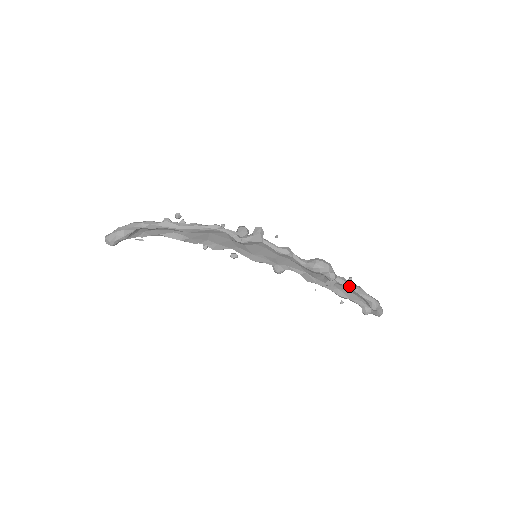
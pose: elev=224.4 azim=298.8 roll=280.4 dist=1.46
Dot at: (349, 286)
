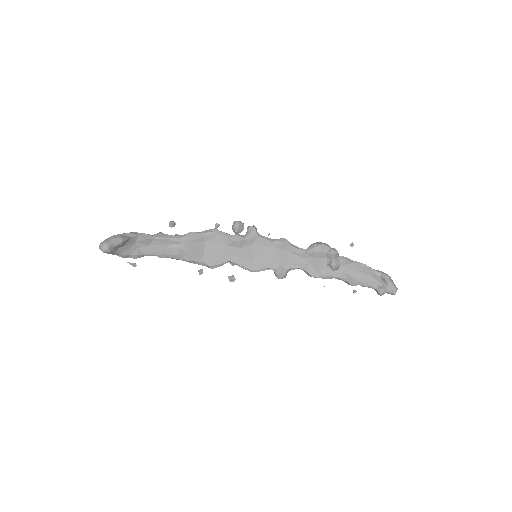
Dot at: (353, 262)
